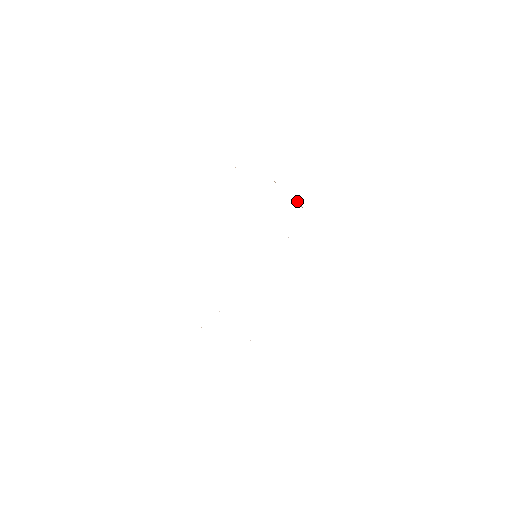
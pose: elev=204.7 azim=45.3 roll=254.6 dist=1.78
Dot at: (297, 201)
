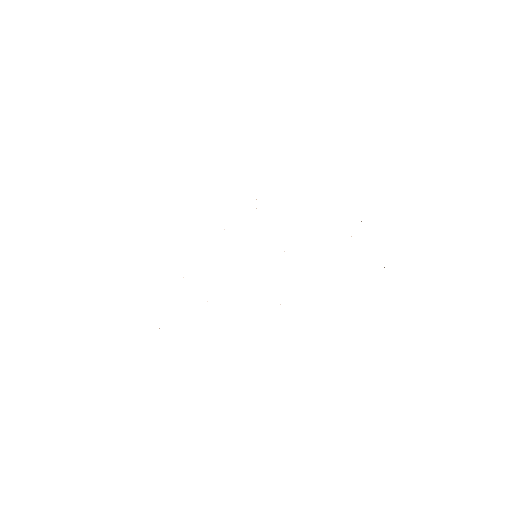
Dot at: occluded
